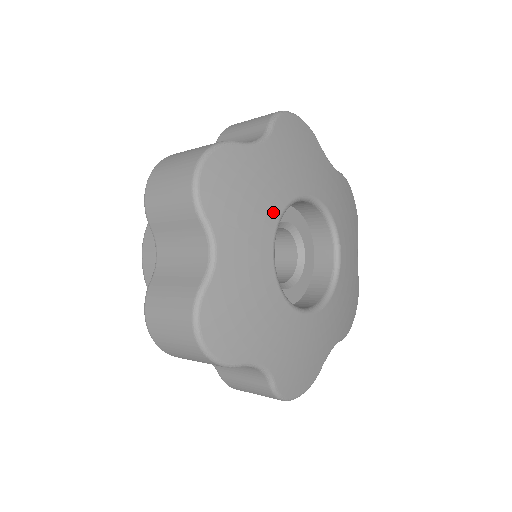
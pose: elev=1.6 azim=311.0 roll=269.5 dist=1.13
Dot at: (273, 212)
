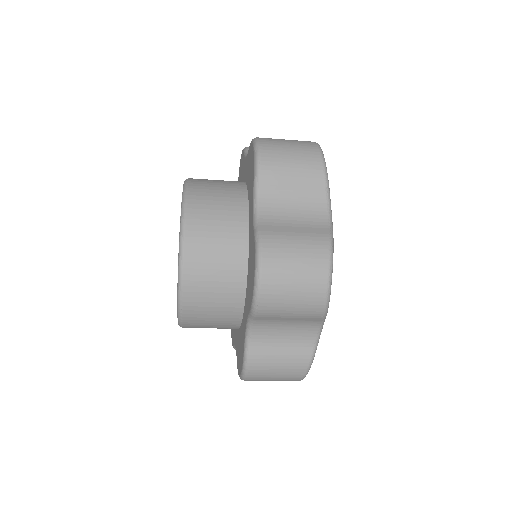
Dot at: occluded
